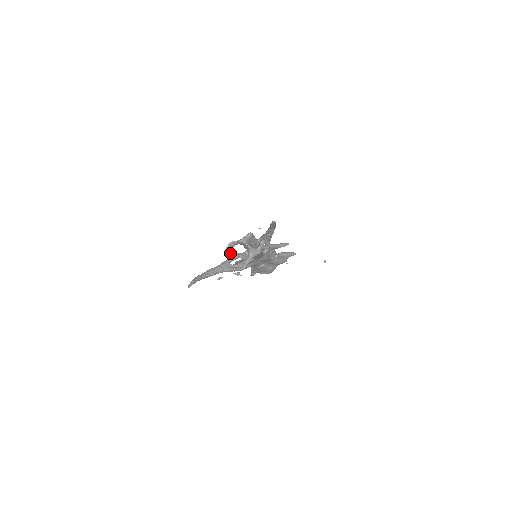
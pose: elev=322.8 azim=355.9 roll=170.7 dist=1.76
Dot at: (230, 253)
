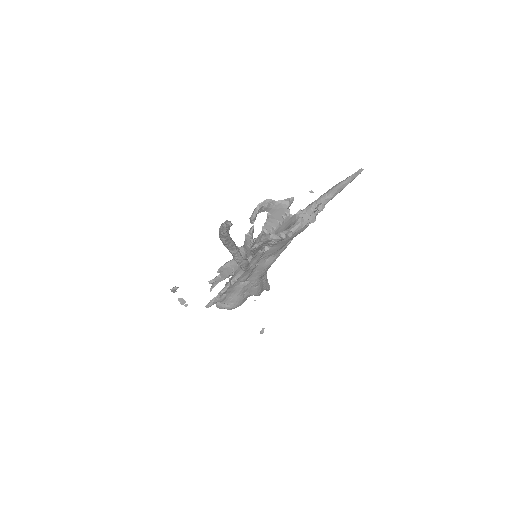
Dot at: (254, 220)
